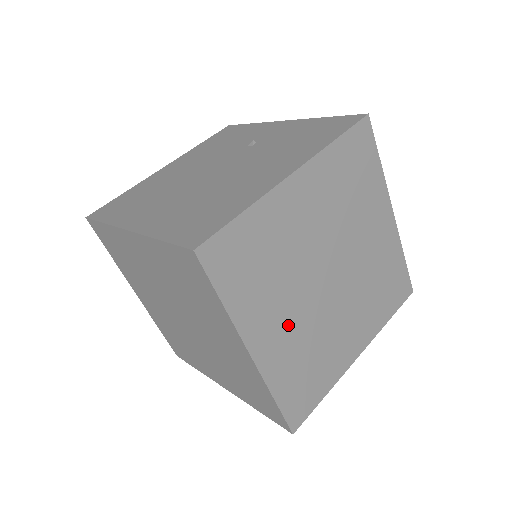
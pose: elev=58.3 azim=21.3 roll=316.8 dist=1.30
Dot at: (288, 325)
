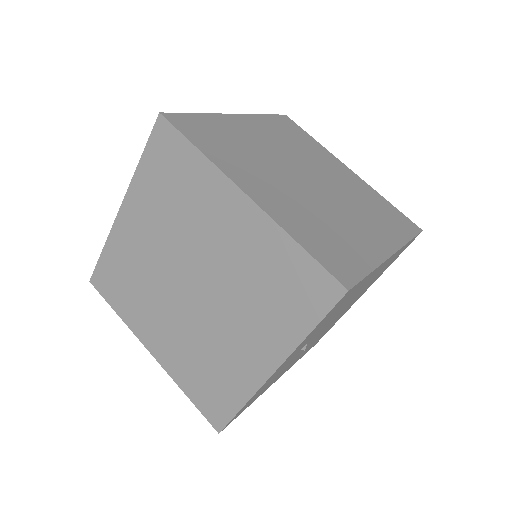
Dot at: (280, 192)
